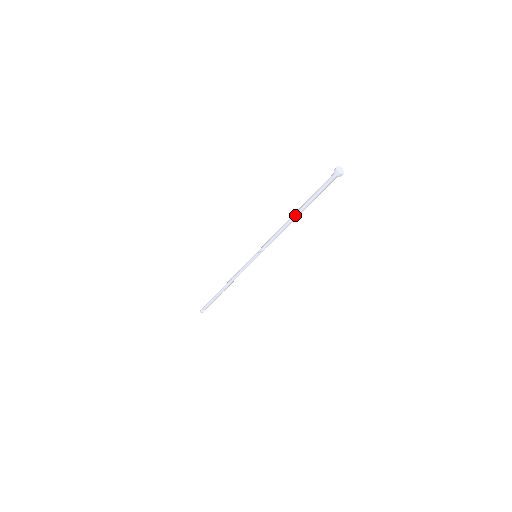
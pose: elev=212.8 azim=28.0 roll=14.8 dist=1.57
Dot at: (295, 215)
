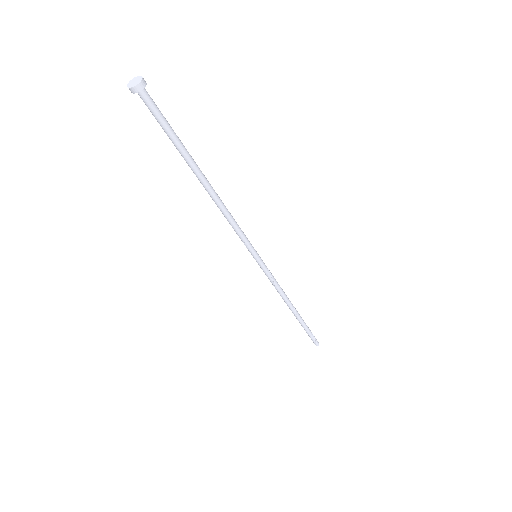
Dot at: (199, 180)
